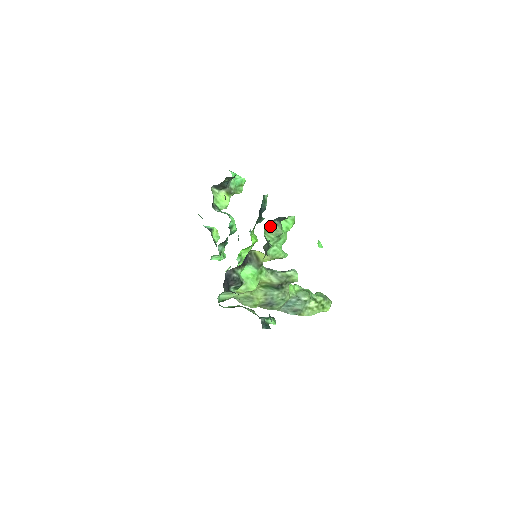
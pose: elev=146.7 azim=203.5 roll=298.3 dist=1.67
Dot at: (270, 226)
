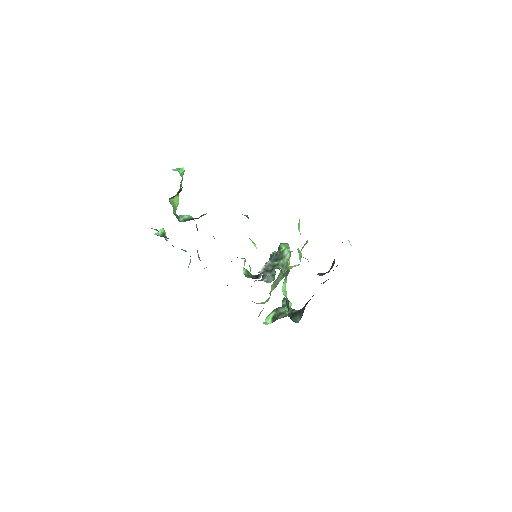
Dot at: occluded
